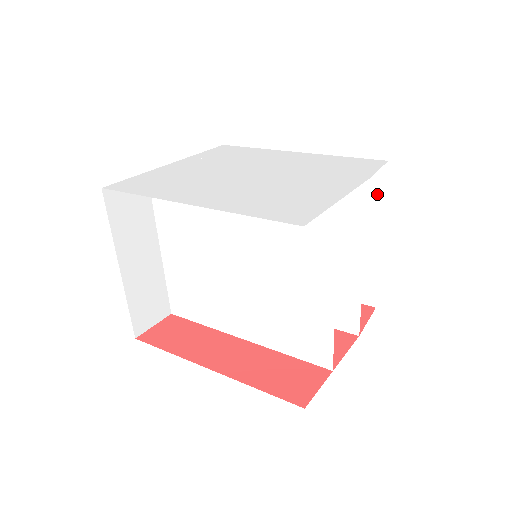
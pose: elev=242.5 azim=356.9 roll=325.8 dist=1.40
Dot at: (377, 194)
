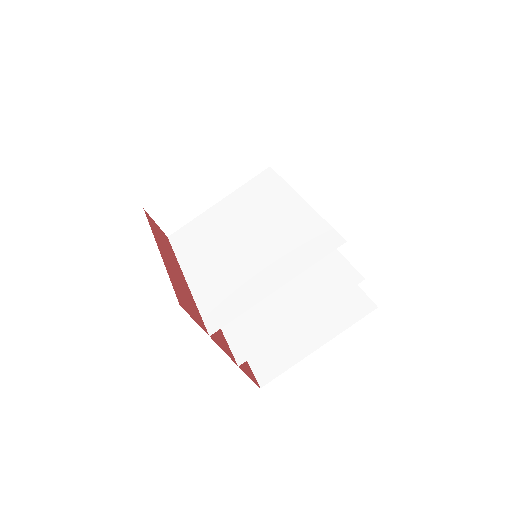
Dot at: (350, 319)
